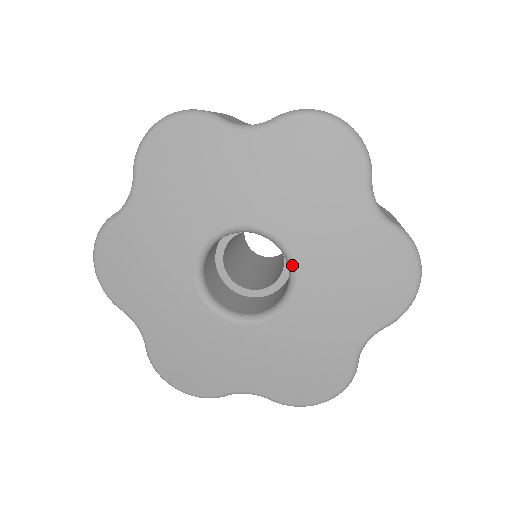
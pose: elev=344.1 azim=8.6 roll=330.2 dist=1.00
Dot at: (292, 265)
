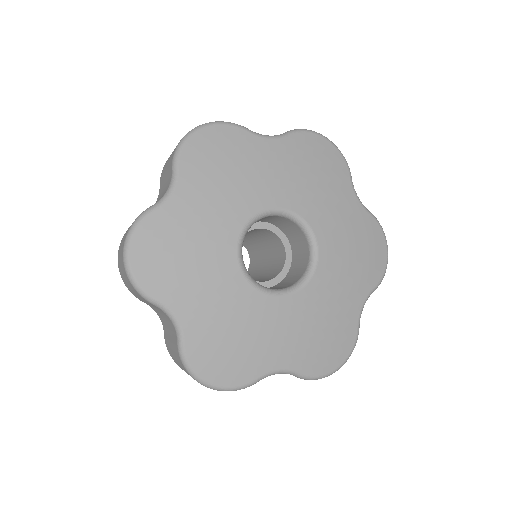
Dot at: (308, 279)
